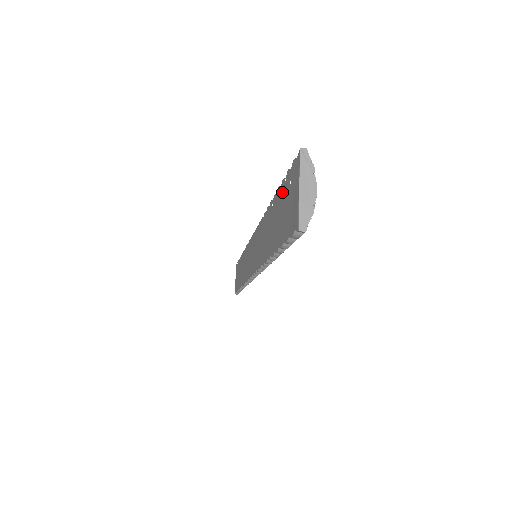
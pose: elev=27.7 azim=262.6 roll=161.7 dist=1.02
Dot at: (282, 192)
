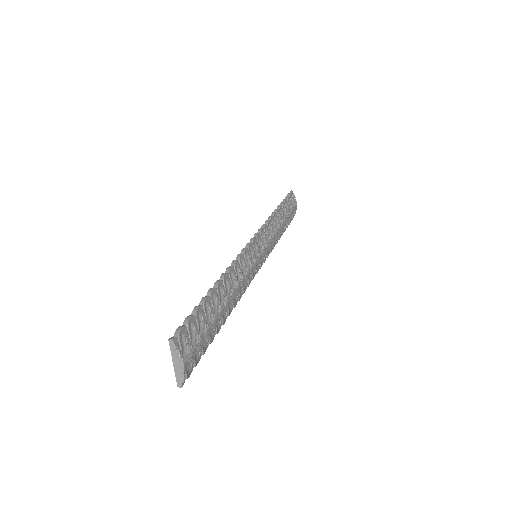
Dot at: occluded
